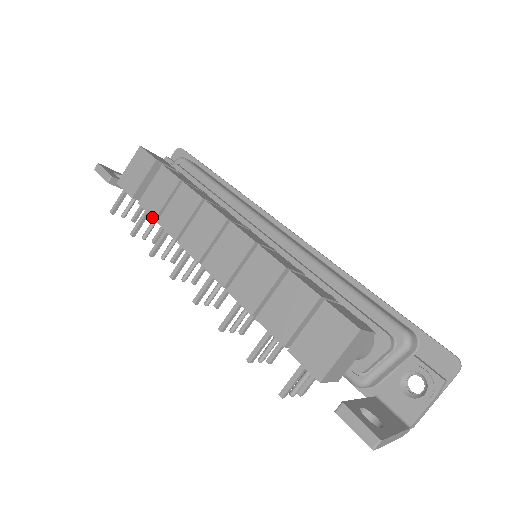
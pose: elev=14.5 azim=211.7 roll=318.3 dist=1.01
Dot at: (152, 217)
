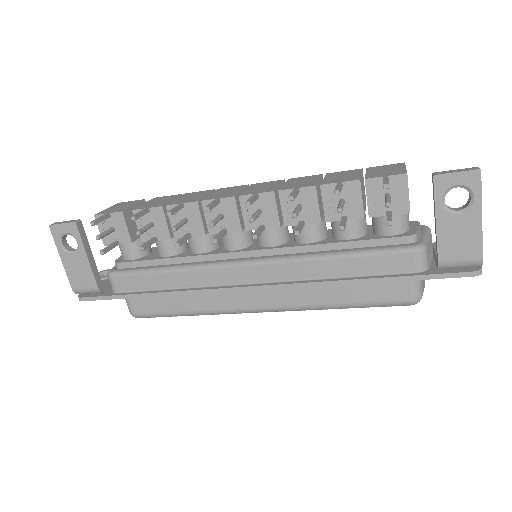
Dot at: (158, 206)
